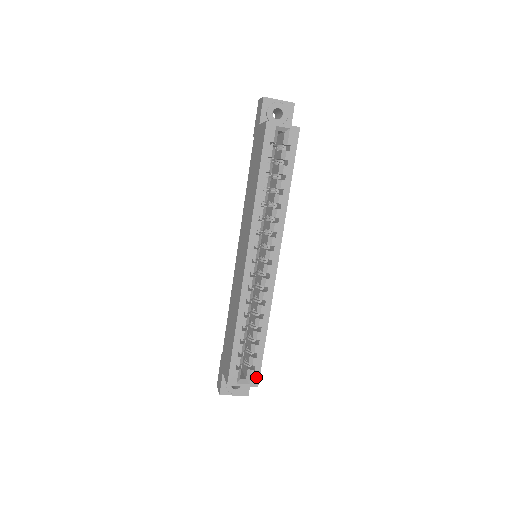
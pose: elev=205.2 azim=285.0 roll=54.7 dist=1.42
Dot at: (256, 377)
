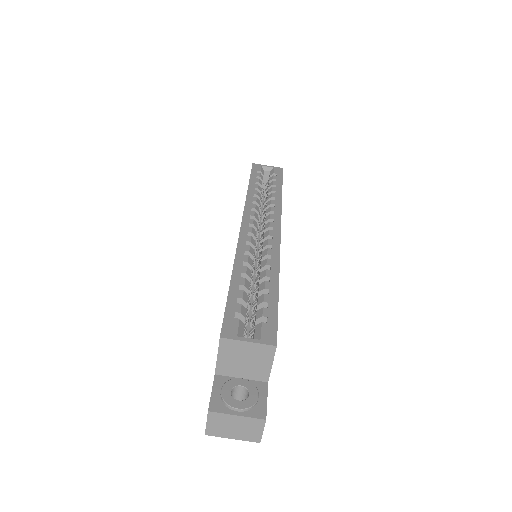
Dot at: (271, 332)
